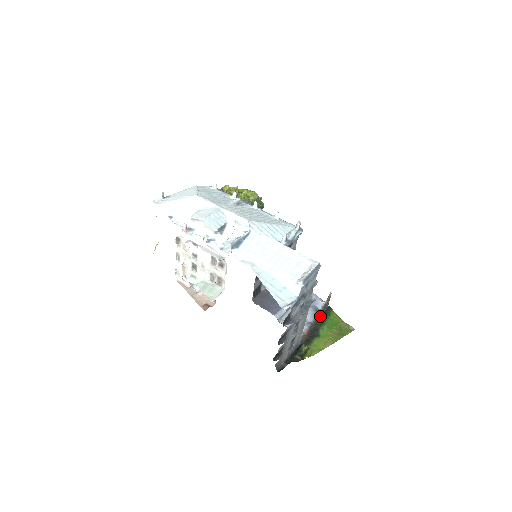
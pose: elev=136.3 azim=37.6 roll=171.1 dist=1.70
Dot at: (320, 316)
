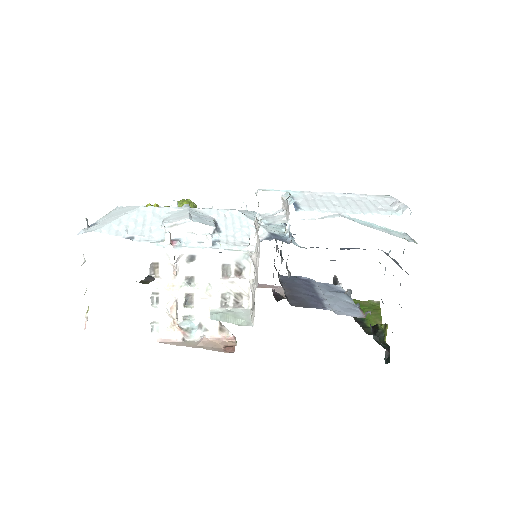
Dot at: occluded
